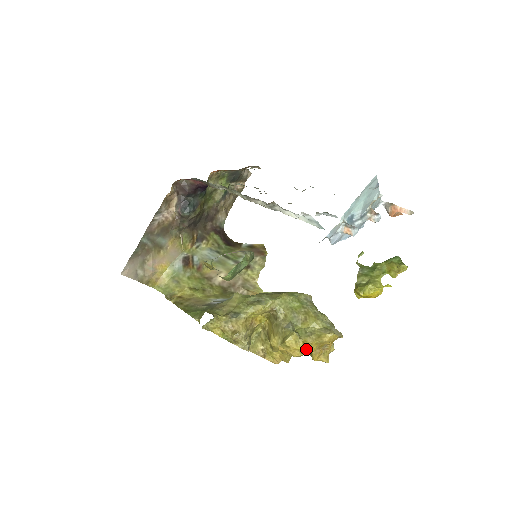
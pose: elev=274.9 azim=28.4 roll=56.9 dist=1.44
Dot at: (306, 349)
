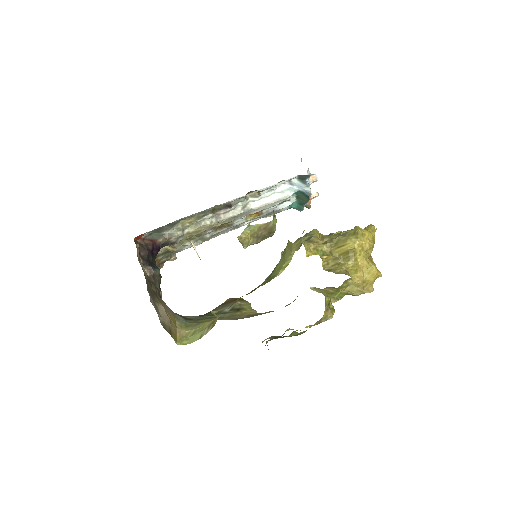
Dot at: (372, 235)
